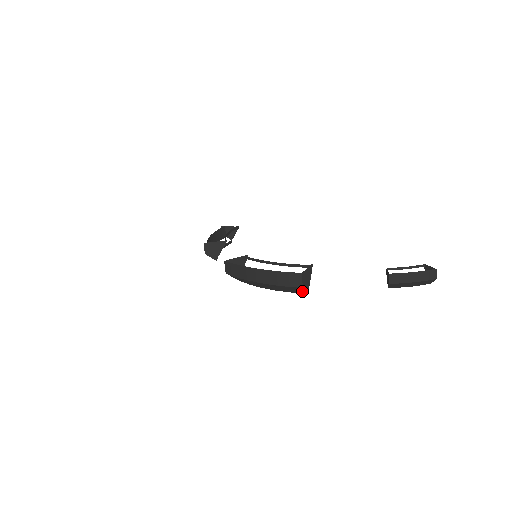
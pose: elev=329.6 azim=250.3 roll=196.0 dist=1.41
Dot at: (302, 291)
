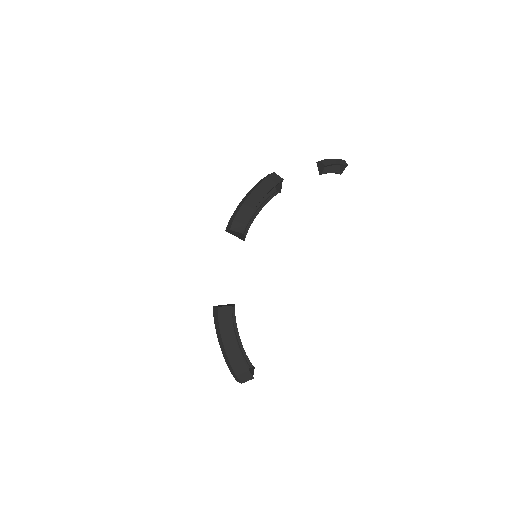
Dot at: (278, 179)
